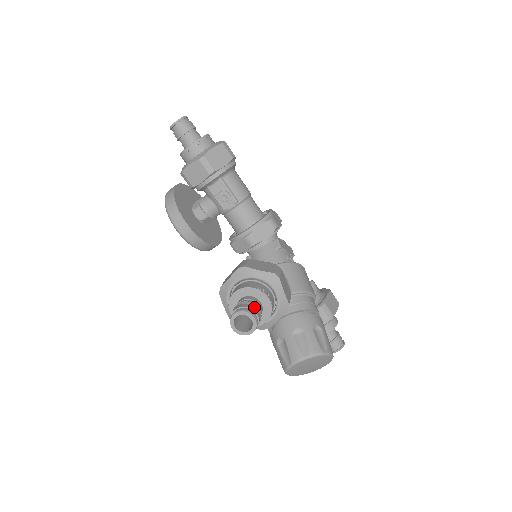
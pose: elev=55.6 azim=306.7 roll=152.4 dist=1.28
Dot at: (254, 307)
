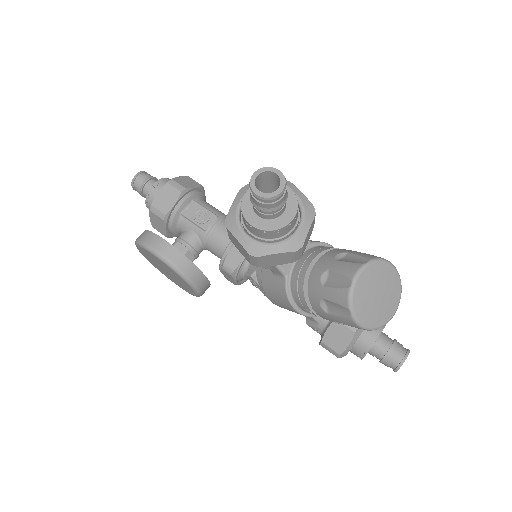
Dot at: occluded
